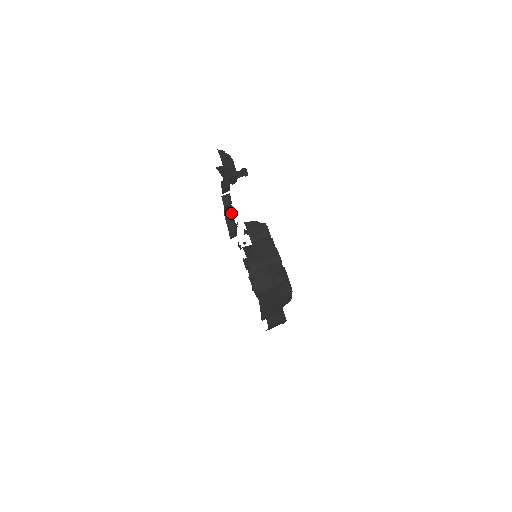
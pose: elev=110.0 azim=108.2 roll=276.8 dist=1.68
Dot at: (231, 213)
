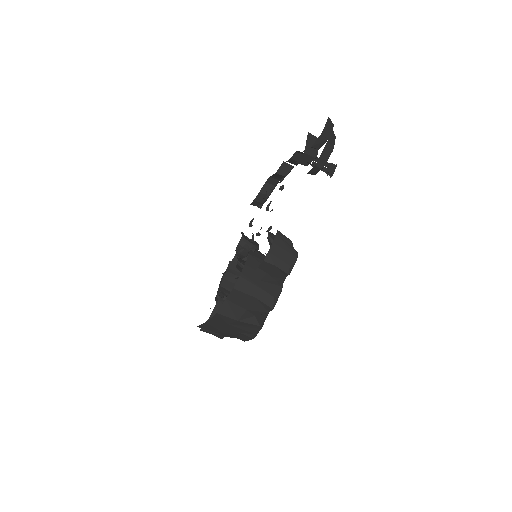
Dot at: (276, 183)
